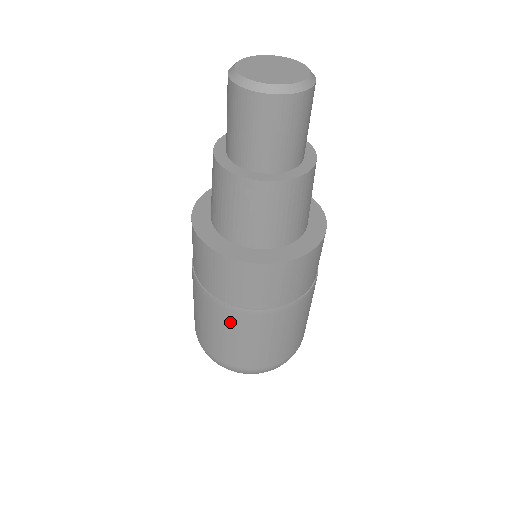
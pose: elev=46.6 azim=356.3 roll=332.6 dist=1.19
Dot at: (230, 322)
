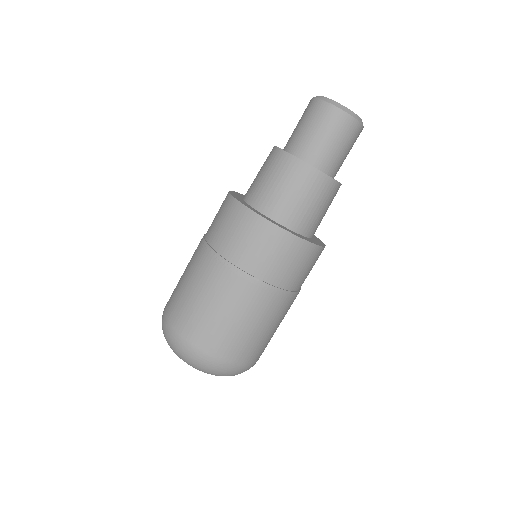
Dot at: (236, 293)
